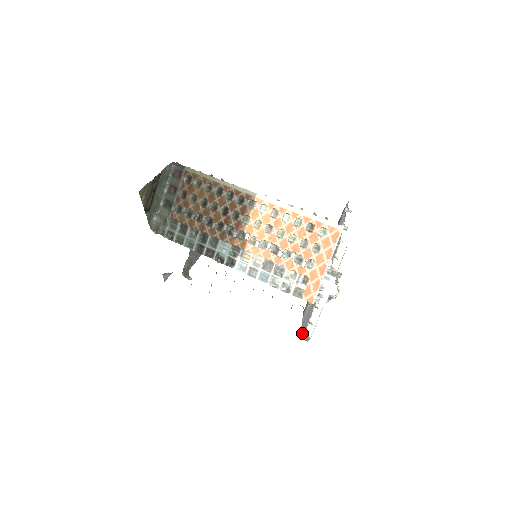
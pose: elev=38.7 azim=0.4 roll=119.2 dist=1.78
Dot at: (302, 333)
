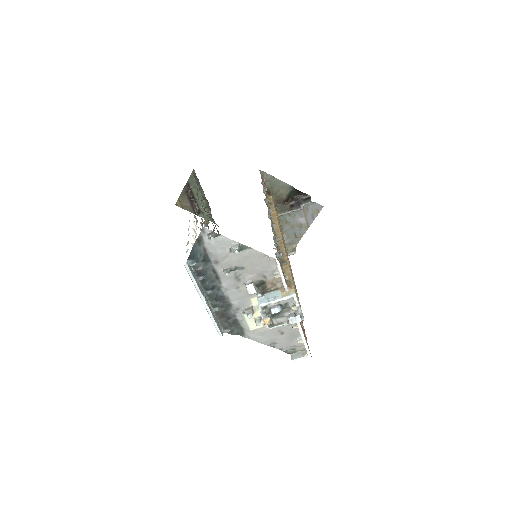
Dot at: (293, 349)
